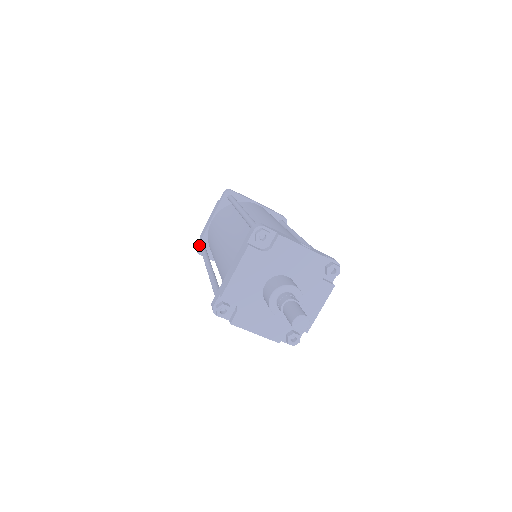
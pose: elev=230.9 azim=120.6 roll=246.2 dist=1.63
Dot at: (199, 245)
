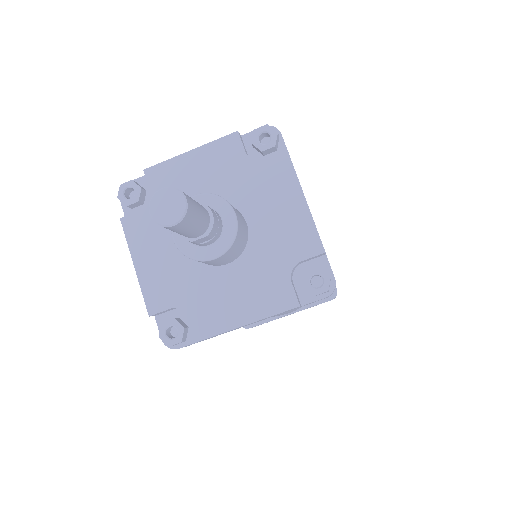
Dot at: occluded
